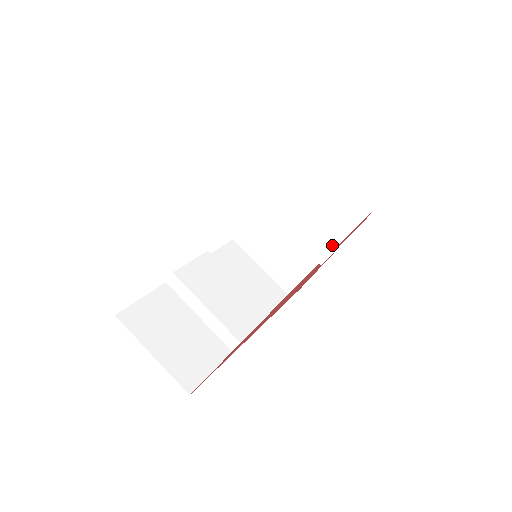
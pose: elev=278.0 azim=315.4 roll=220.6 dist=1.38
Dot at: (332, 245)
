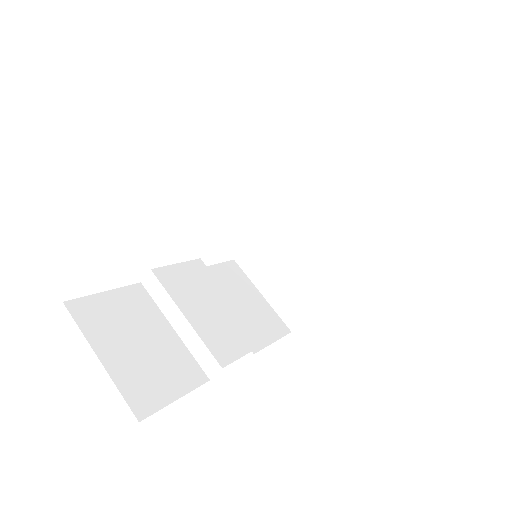
Dot at: (356, 229)
